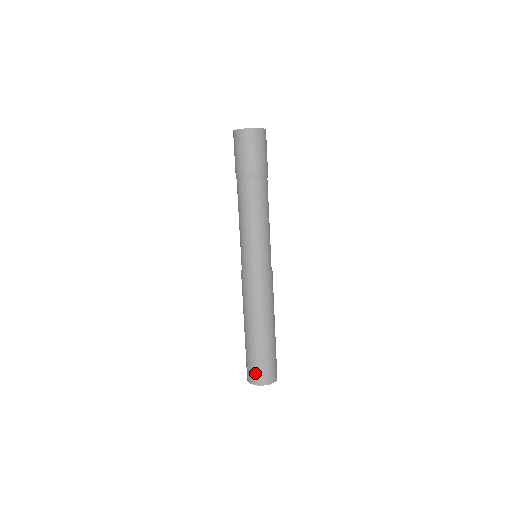
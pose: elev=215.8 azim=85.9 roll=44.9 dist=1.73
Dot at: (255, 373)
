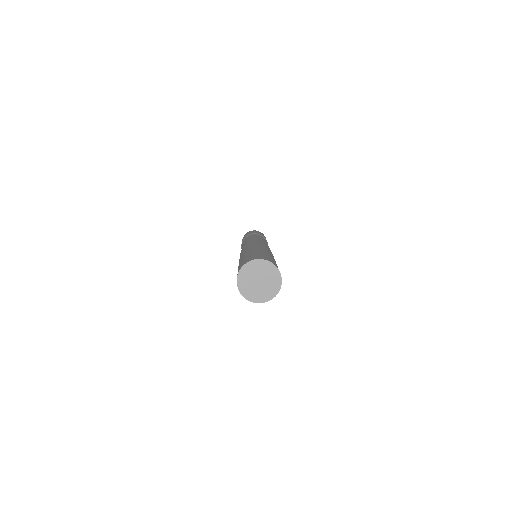
Dot at: (243, 263)
